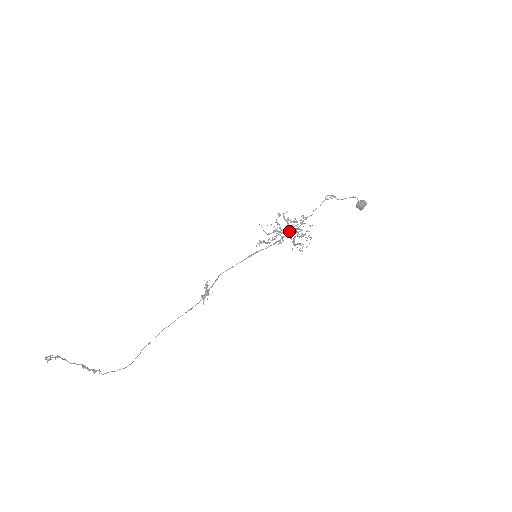
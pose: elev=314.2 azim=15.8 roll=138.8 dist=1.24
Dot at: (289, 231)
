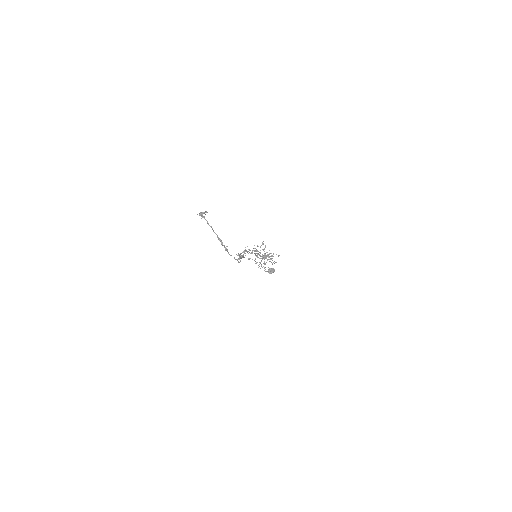
Dot at: occluded
